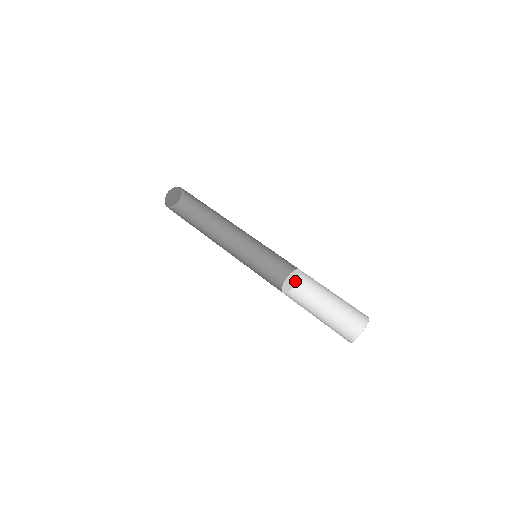
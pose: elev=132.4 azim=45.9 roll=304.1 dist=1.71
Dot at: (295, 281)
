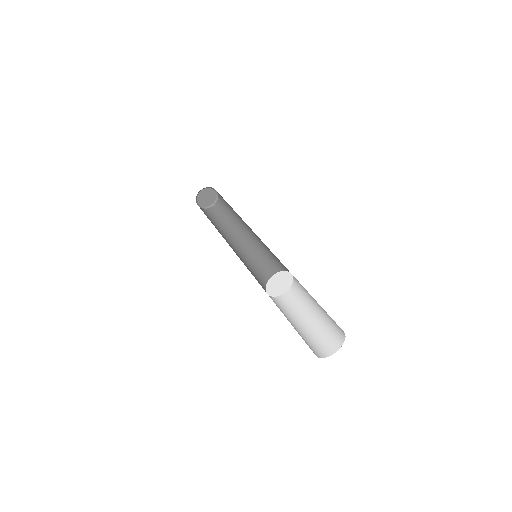
Dot at: (288, 281)
